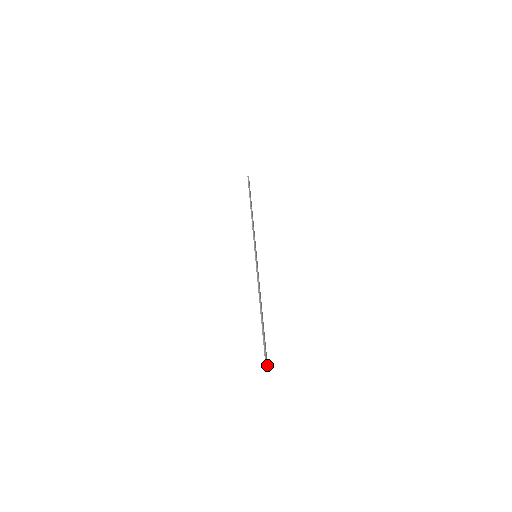
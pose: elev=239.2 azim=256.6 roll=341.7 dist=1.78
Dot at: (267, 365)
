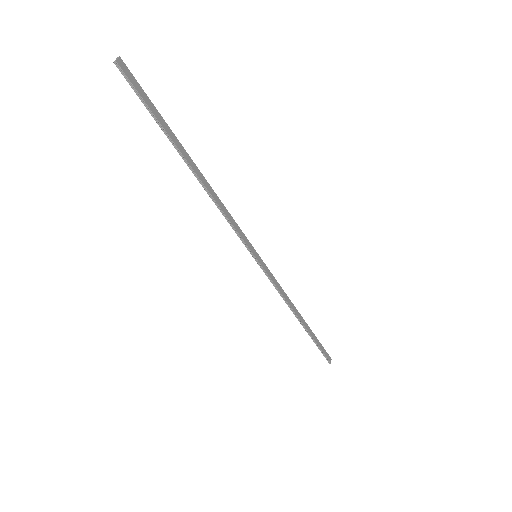
Dot at: (329, 358)
